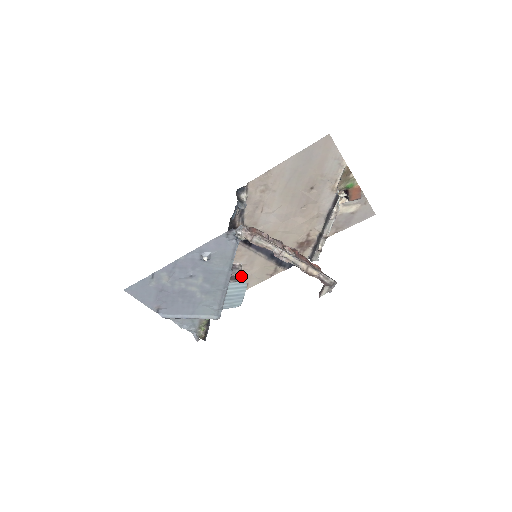
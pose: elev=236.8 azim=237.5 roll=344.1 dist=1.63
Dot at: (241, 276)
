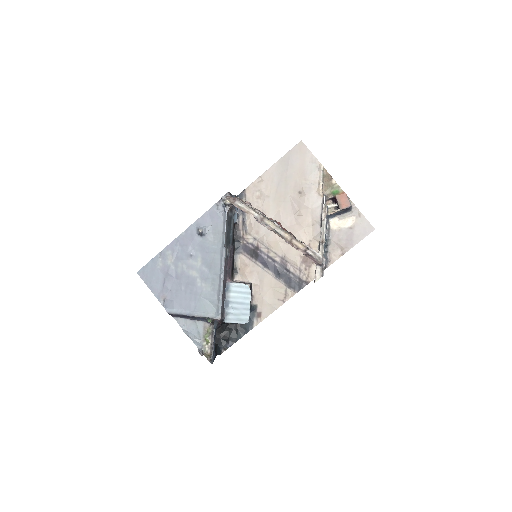
Dot at: (254, 302)
